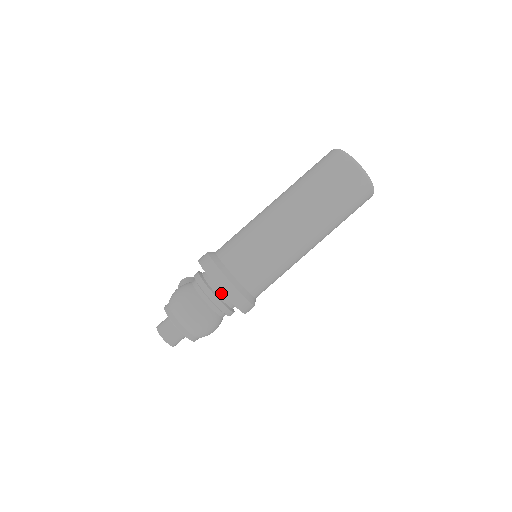
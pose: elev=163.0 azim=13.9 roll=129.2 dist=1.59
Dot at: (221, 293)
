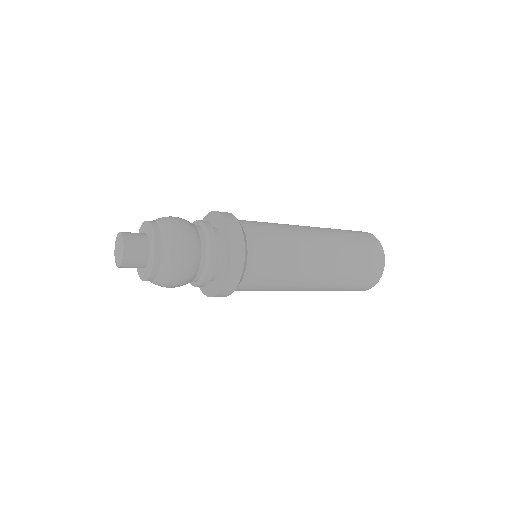
Dot at: (221, 250)
